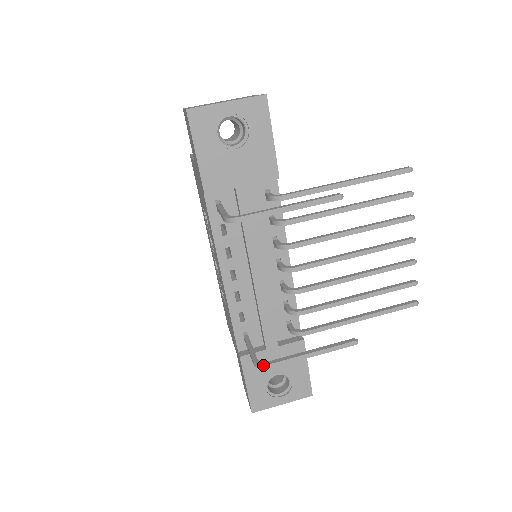
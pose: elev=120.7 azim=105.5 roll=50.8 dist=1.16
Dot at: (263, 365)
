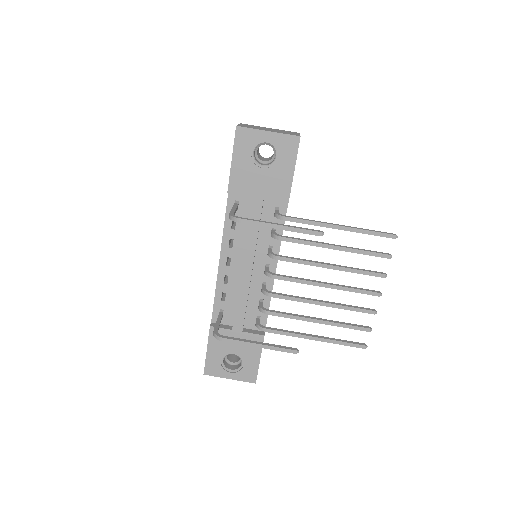
Dot at: (218, 336)
